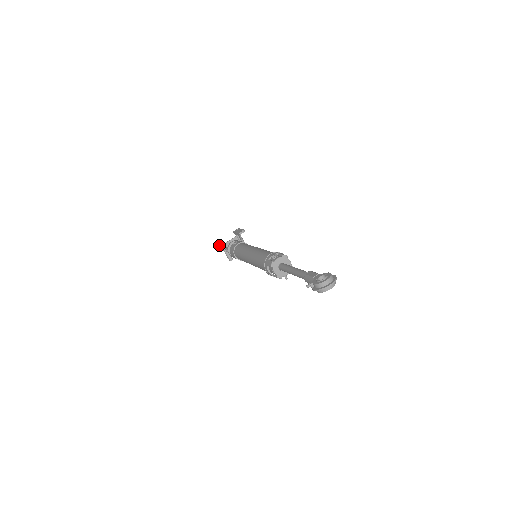
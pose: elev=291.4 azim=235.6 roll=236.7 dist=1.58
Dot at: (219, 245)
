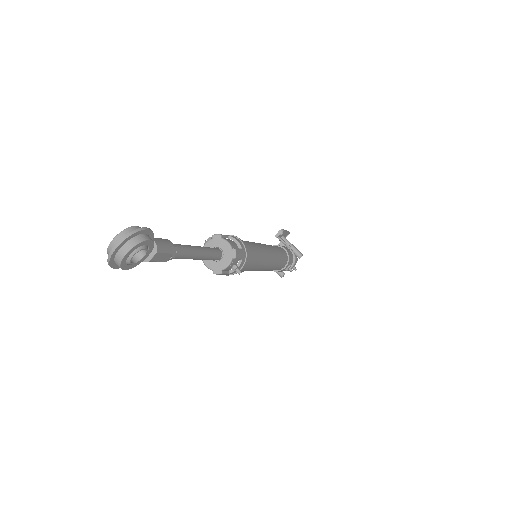
Dot at: occluded
